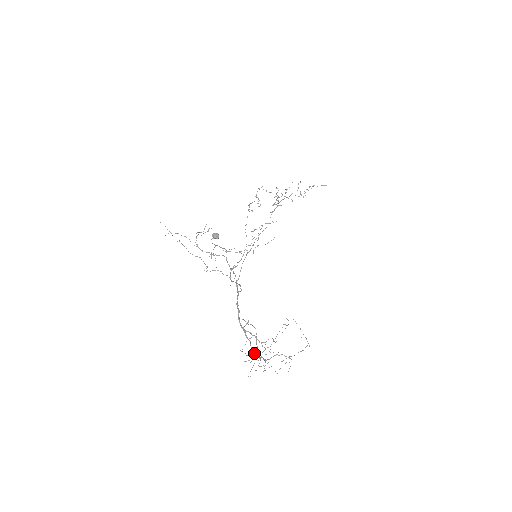
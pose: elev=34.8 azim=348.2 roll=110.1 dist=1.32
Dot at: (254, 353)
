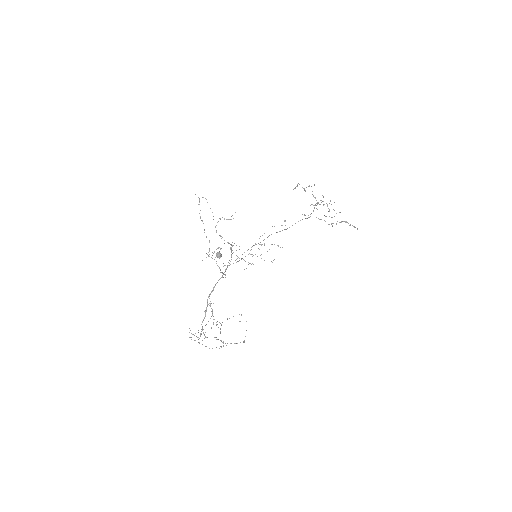
Dot at: (202, 326)
